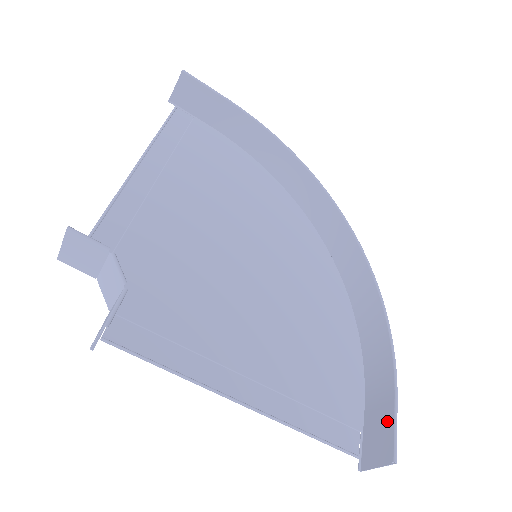
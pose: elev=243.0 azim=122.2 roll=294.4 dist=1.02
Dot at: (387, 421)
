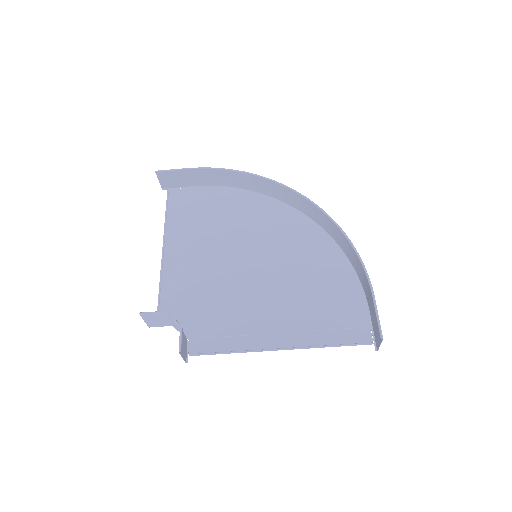
Dot at: (375, 315)
